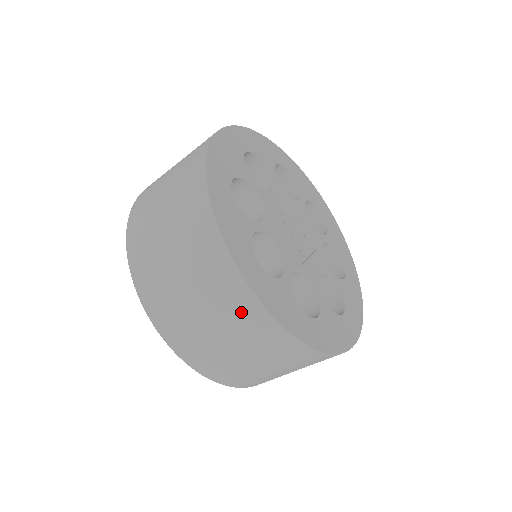
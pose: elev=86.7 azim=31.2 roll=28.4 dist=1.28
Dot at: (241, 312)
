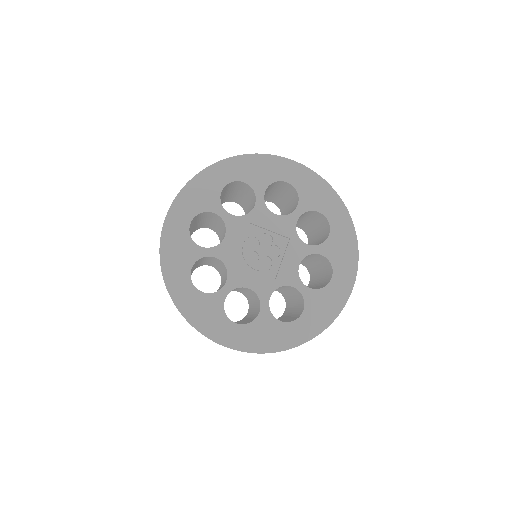
Dot at: occluded
